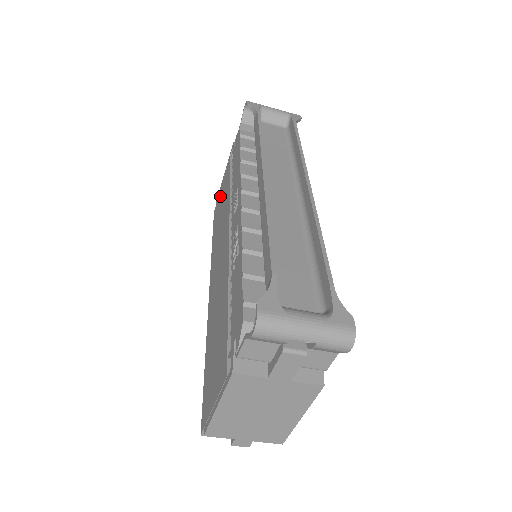
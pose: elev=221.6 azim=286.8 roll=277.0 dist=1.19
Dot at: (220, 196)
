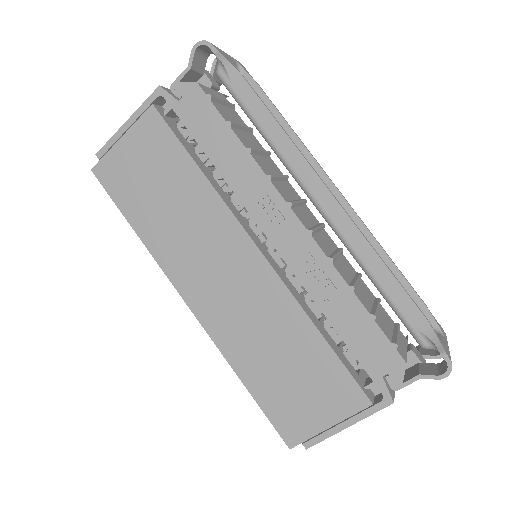
Dot at: (128, 158)
